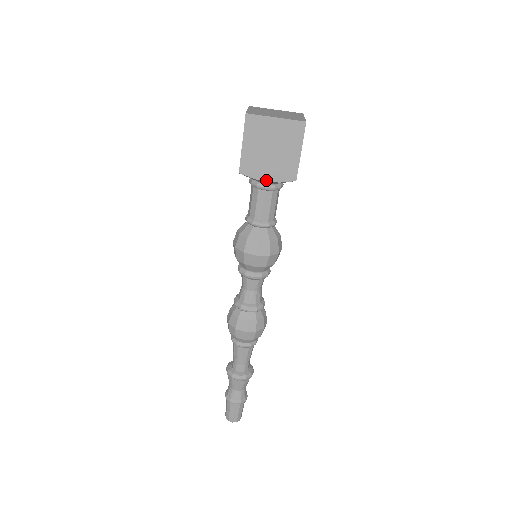
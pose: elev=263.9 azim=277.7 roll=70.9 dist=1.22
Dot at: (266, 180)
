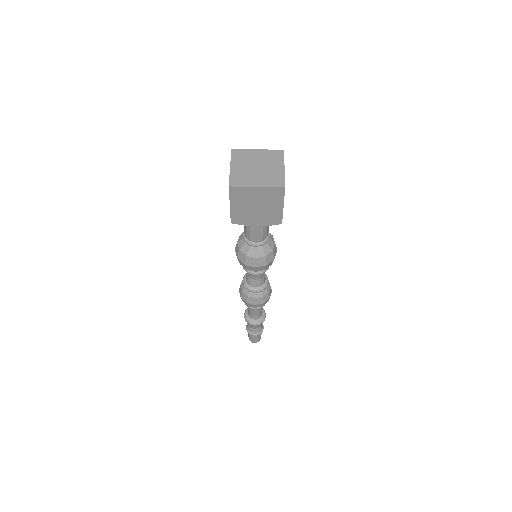
Dot at: (255, 225)
